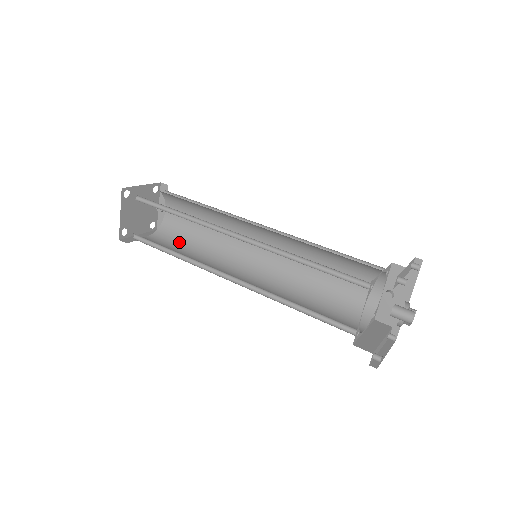
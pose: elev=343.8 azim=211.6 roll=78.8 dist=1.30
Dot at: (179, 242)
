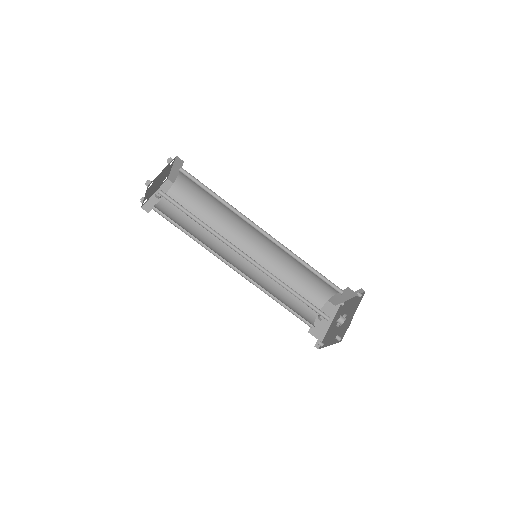
Dot at: (177, 223)
